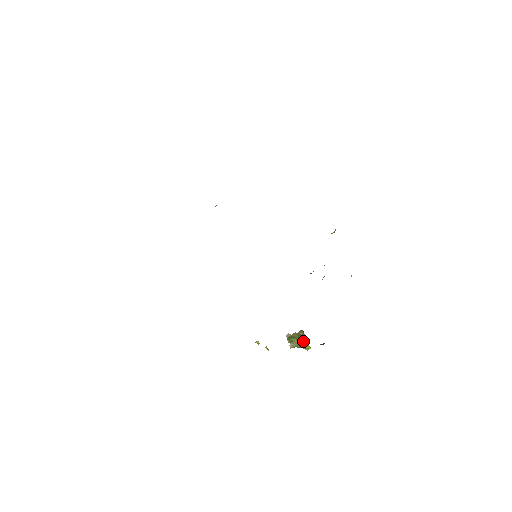
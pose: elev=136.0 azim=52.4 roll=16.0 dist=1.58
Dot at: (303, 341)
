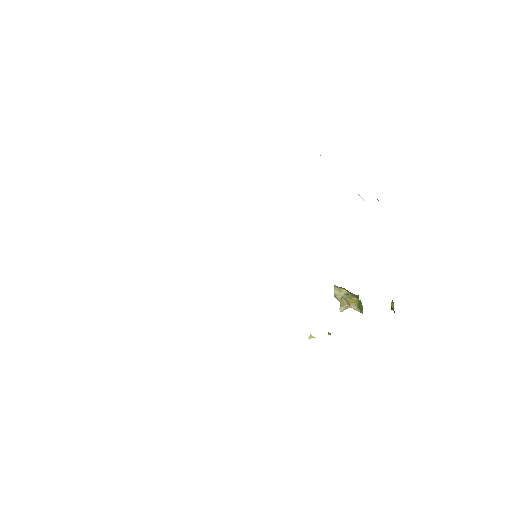
Dot at: (358, 297)
